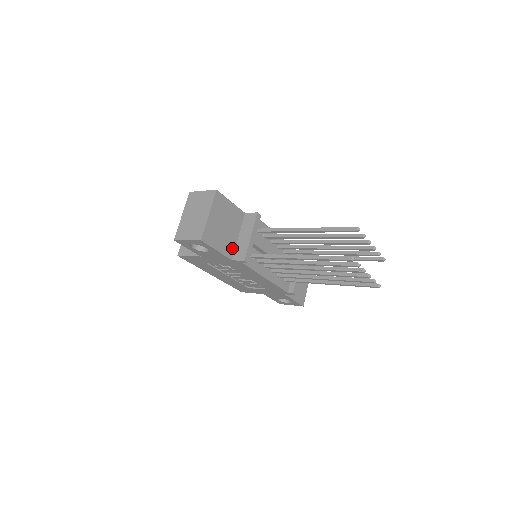
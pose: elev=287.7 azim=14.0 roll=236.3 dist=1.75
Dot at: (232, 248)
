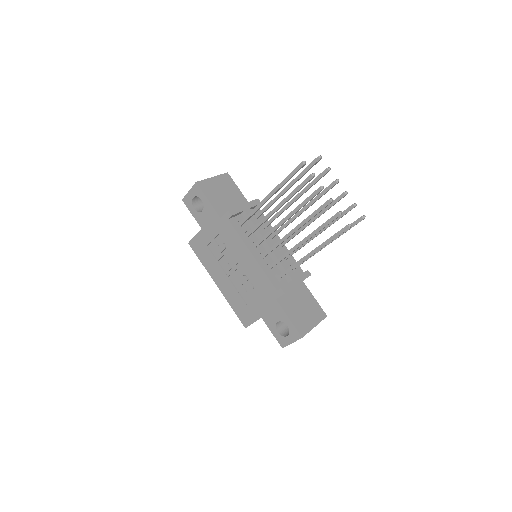
Dot at: (225, 212)
